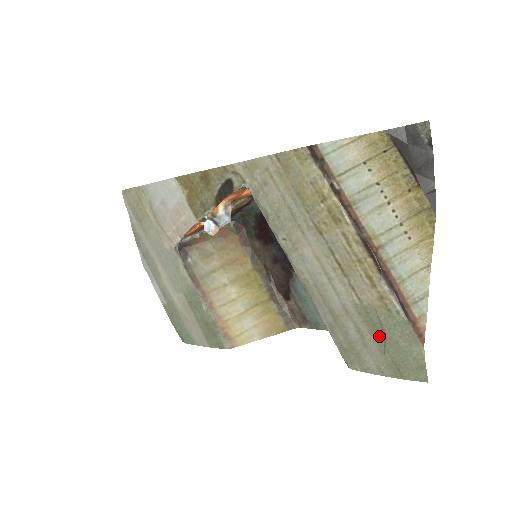
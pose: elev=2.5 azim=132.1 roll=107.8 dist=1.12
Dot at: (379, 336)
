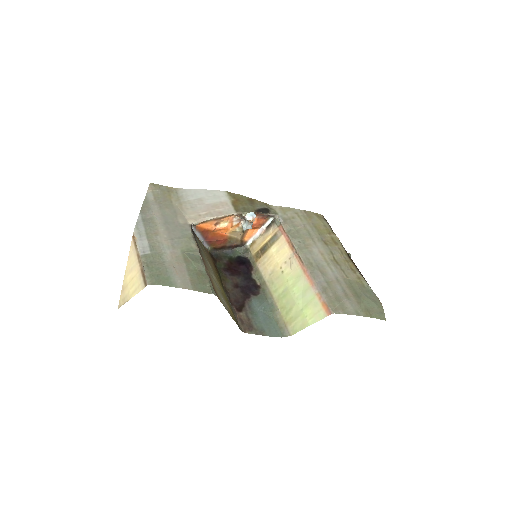
Dot at: (357, 295)
